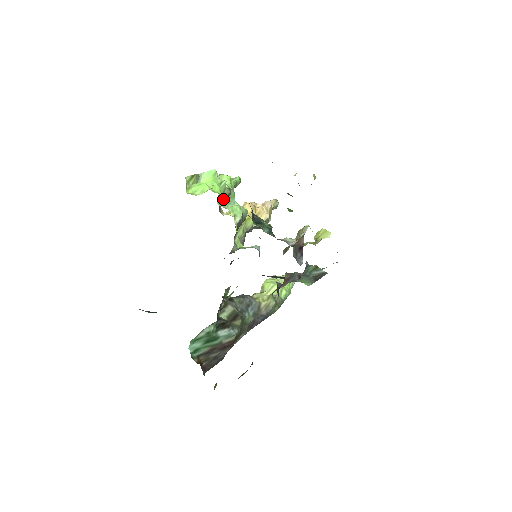
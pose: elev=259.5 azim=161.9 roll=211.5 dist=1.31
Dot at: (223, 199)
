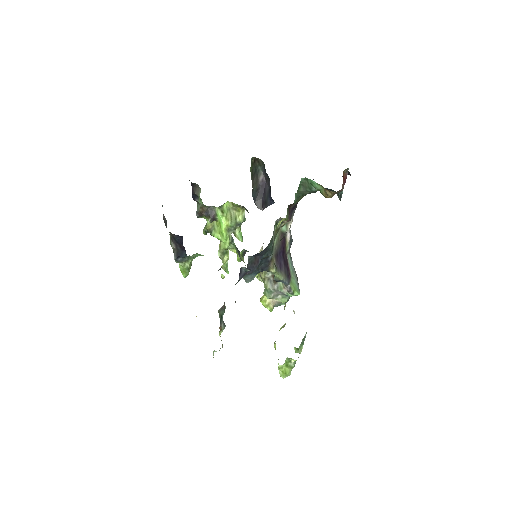
Dot at: occluded
